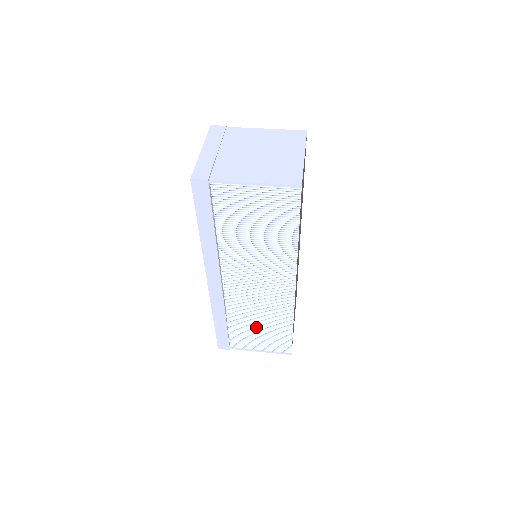
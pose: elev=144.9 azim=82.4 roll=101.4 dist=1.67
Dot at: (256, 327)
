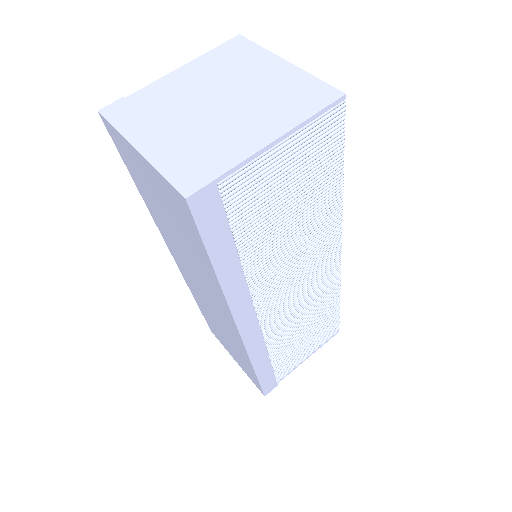
Dot at: (302, 336)
